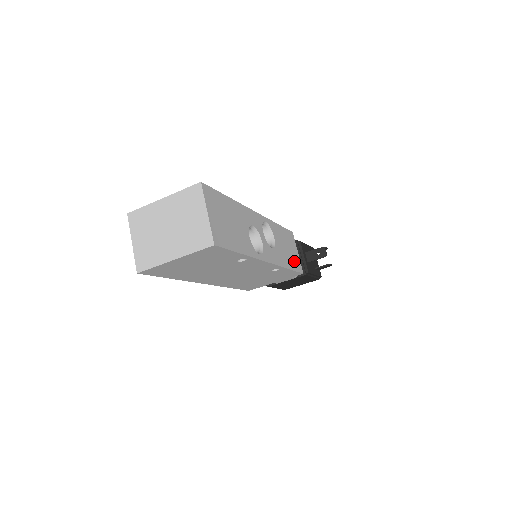
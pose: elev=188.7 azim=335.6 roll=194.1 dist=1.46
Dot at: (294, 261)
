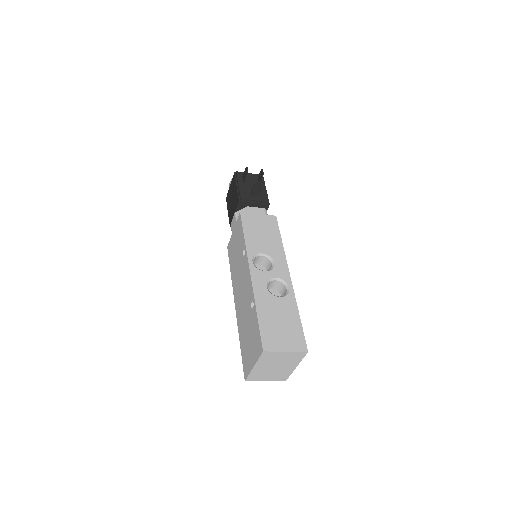
Dot at: (270, 227)
